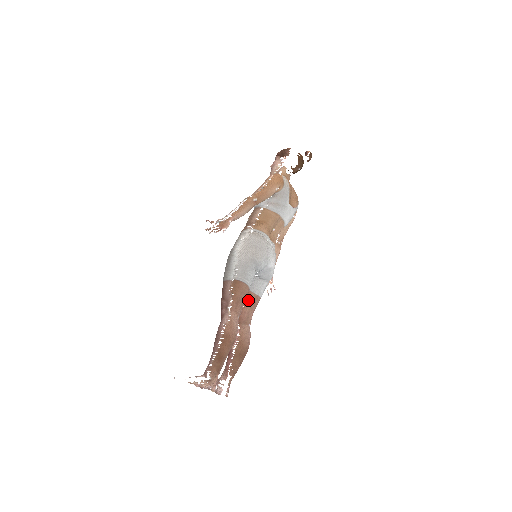
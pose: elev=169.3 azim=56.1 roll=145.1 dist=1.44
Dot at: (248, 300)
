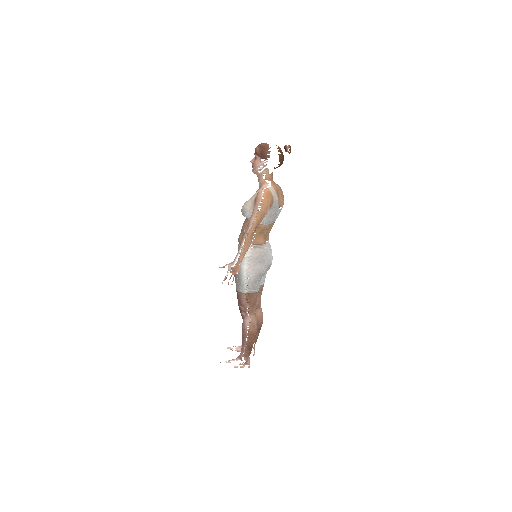
Dot at: occluded
